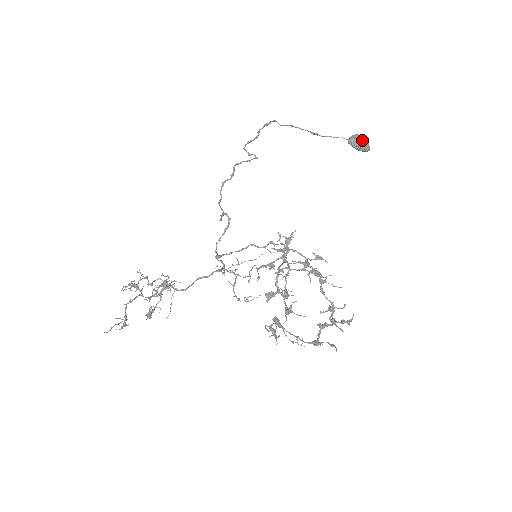
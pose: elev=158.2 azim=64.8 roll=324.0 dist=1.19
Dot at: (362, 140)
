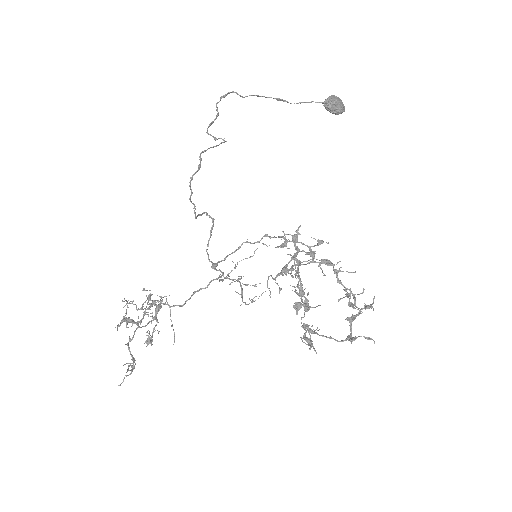
Dot at: (338, 102)
